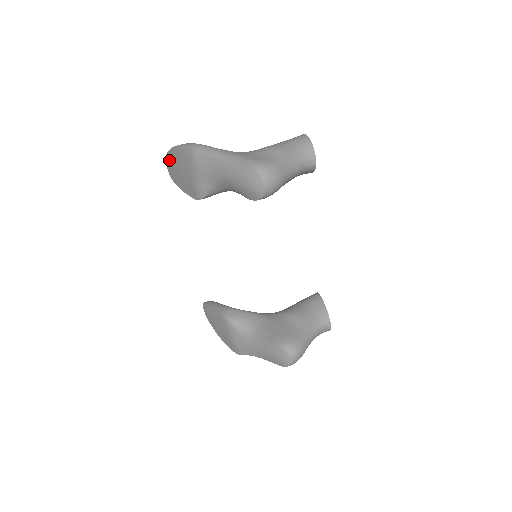
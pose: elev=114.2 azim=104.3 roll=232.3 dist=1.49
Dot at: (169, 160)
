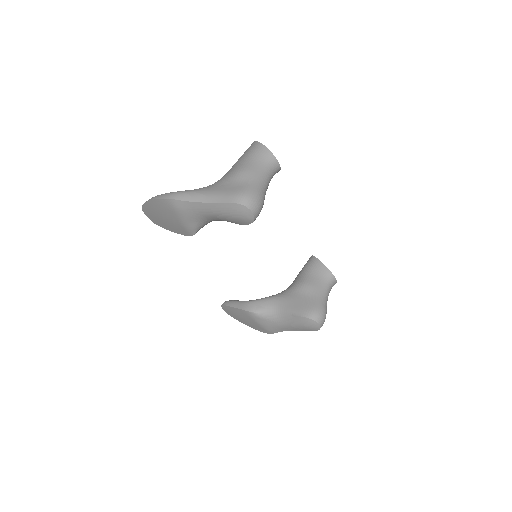
Dot at: (147, 210)
